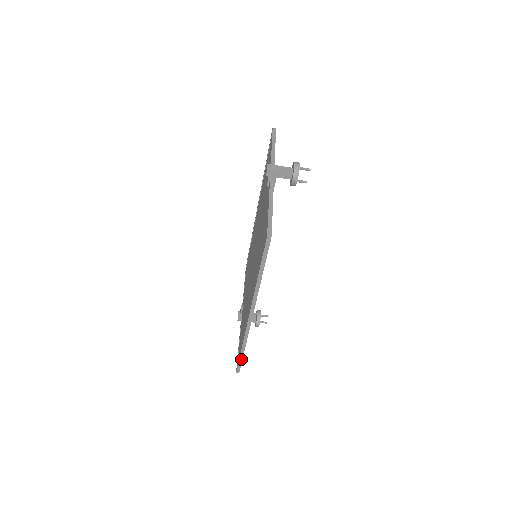
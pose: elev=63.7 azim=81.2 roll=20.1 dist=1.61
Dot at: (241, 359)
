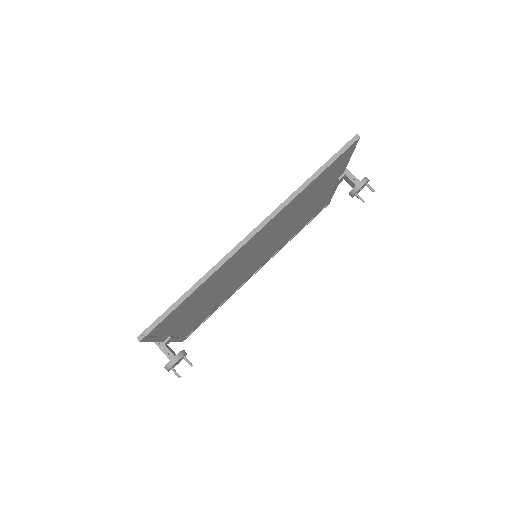
Dot at: (171, 310)
